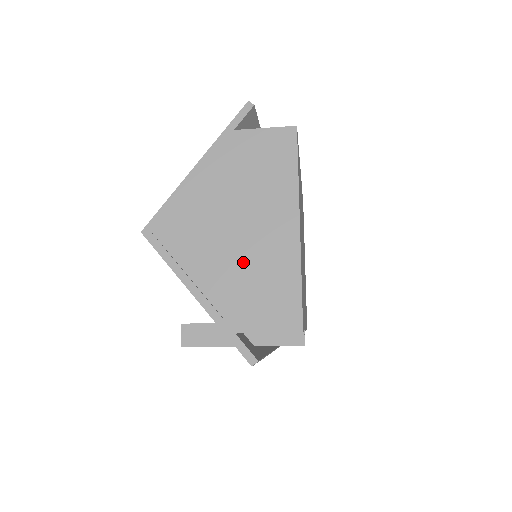
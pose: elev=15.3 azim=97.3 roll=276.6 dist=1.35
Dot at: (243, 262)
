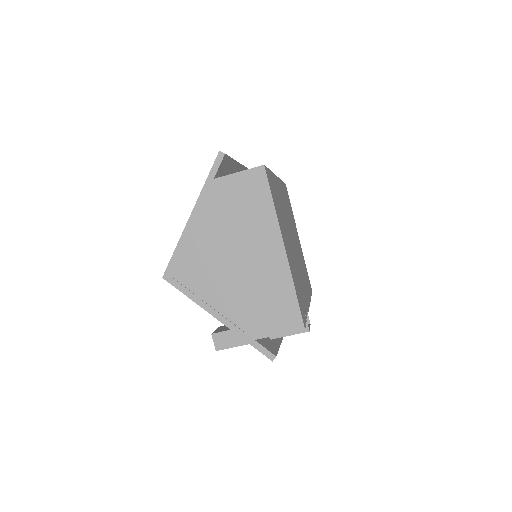
Dot at: (247, 285)
